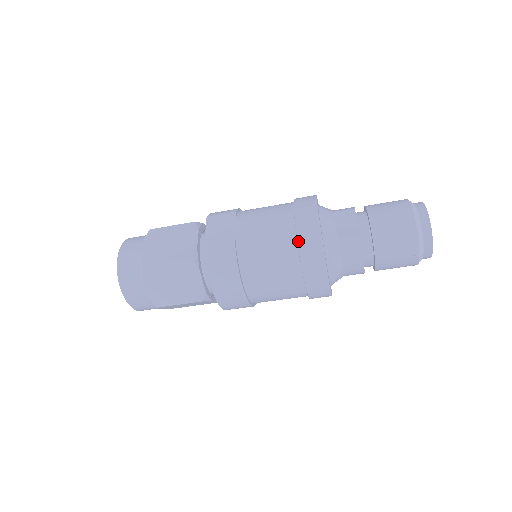
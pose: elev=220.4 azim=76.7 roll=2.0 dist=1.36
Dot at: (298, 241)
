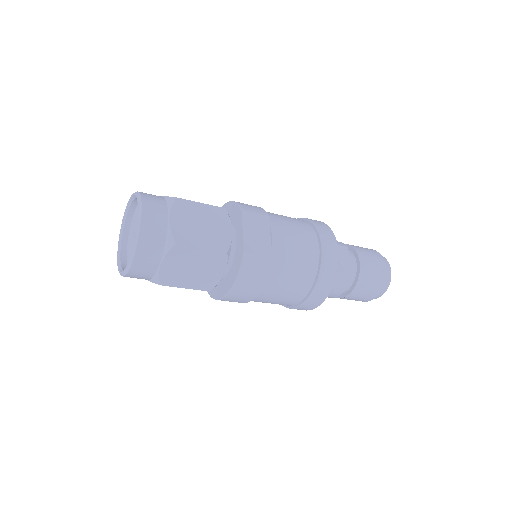
Dot at: (321, 270)
